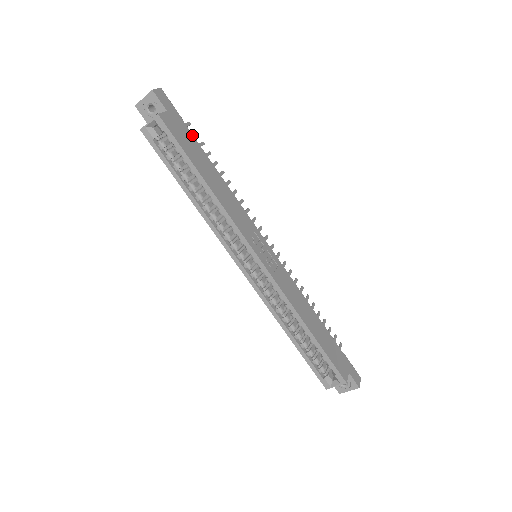
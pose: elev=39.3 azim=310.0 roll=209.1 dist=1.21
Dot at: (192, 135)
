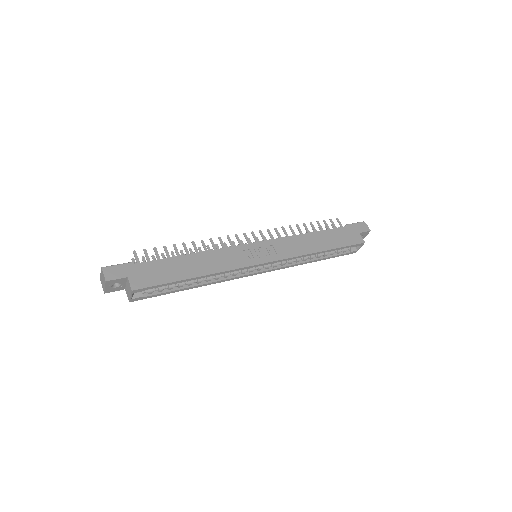
Dot at: (151, 262)
